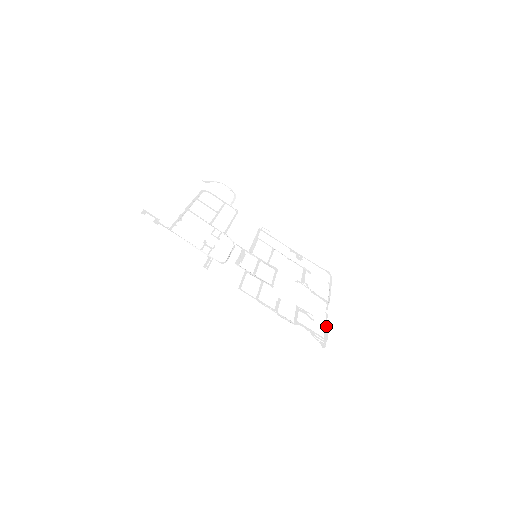
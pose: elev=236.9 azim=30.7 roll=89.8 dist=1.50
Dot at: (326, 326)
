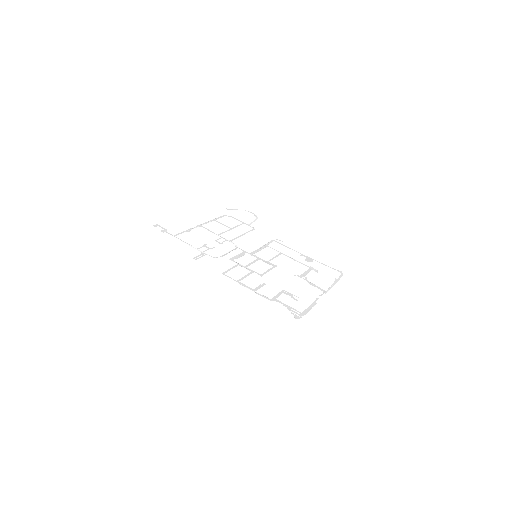
Dot at: (311, 306)
